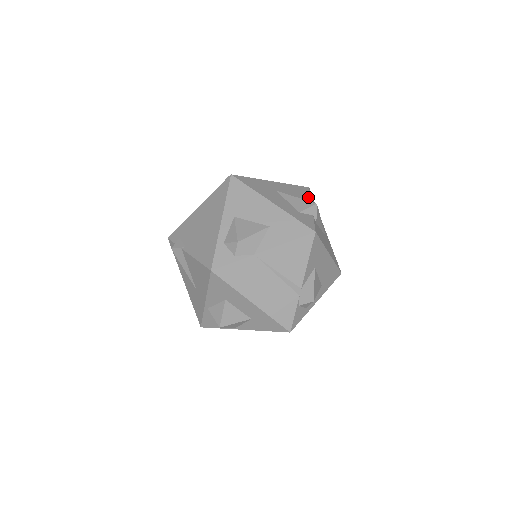
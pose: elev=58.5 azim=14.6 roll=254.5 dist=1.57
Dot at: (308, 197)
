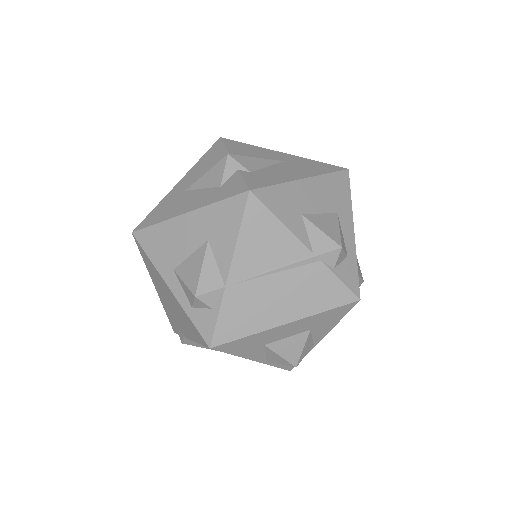
Dot at: (223, 152)
